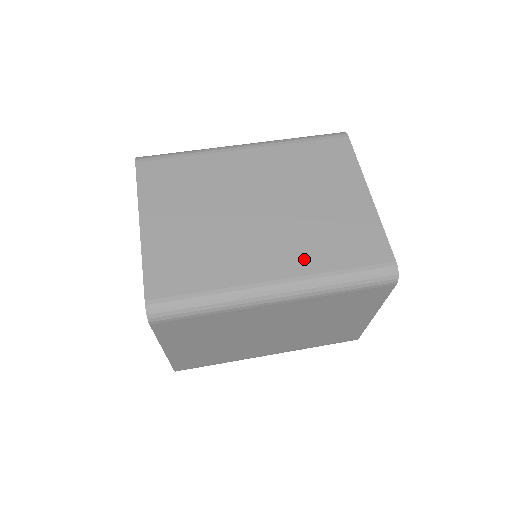
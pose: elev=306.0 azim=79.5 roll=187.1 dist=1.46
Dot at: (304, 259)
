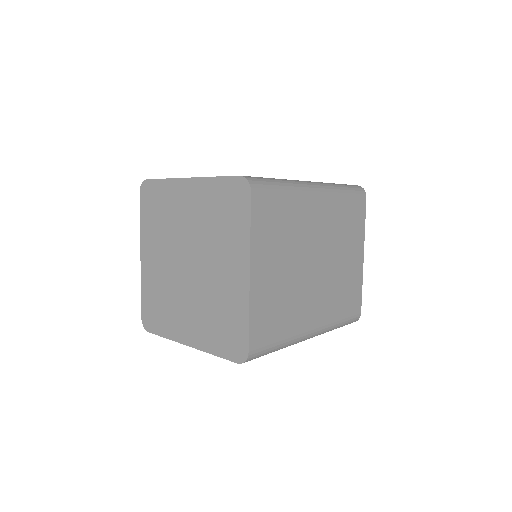
Dot at: occluded
